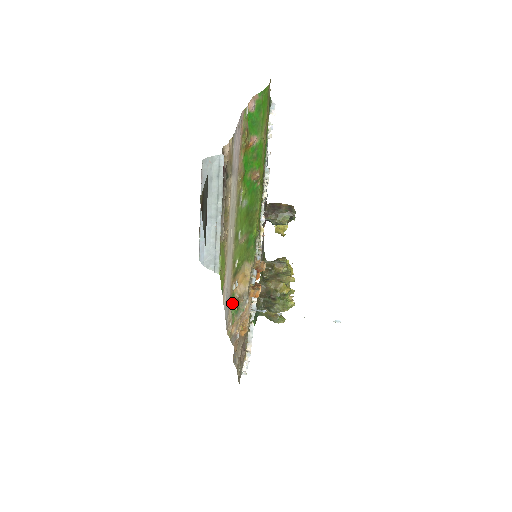
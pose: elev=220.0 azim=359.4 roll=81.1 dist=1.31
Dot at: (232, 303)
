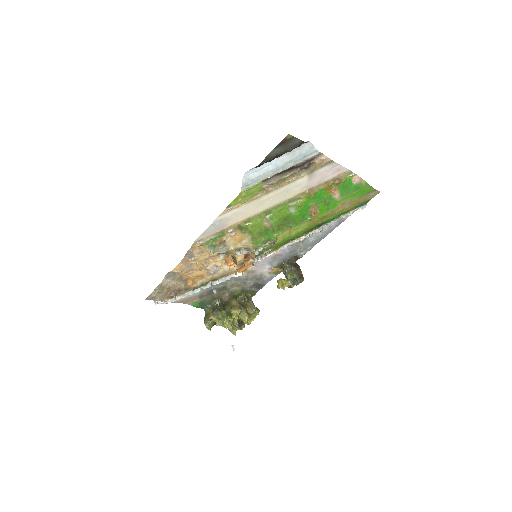
Dot at: (218, 236)
